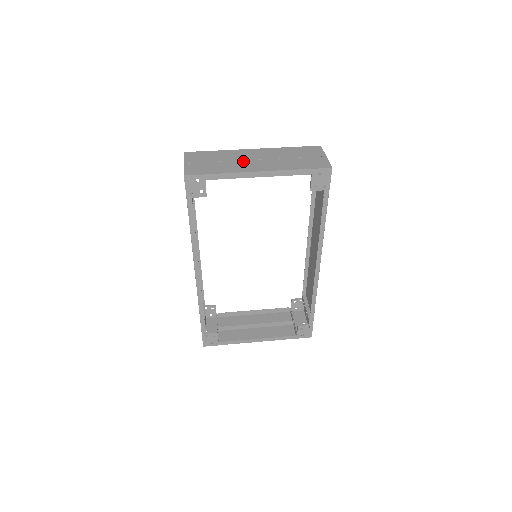
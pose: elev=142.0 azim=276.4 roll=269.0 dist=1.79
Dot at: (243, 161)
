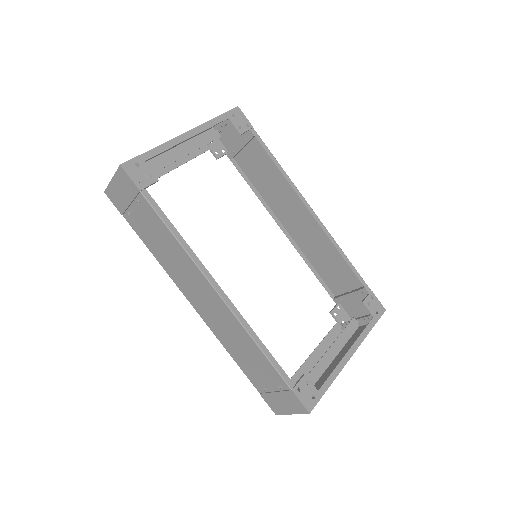
Dot at: (164, 151)
